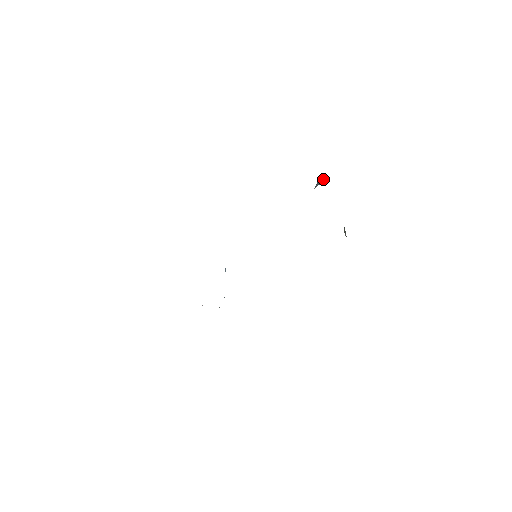
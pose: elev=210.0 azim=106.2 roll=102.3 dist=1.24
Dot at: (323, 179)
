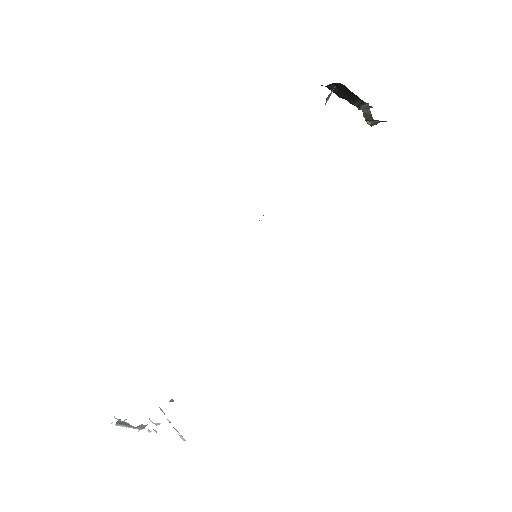
Dot at: (332, 90)
